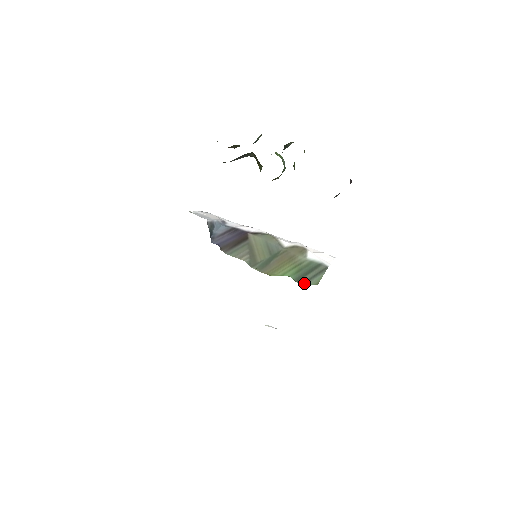
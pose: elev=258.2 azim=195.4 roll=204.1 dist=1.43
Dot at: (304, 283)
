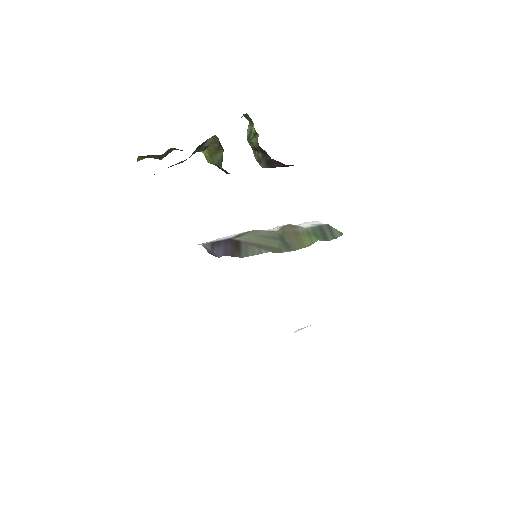
Dot at: (334, 238)
